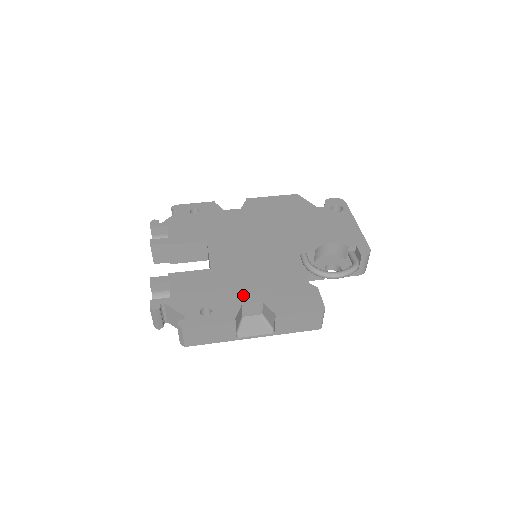
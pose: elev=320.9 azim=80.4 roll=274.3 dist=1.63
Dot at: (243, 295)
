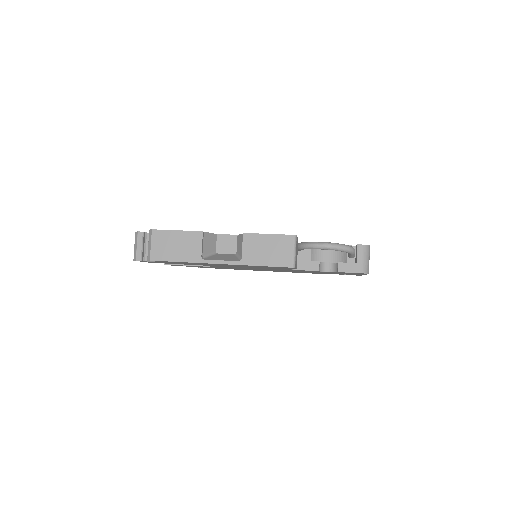
Dot at: occluded
